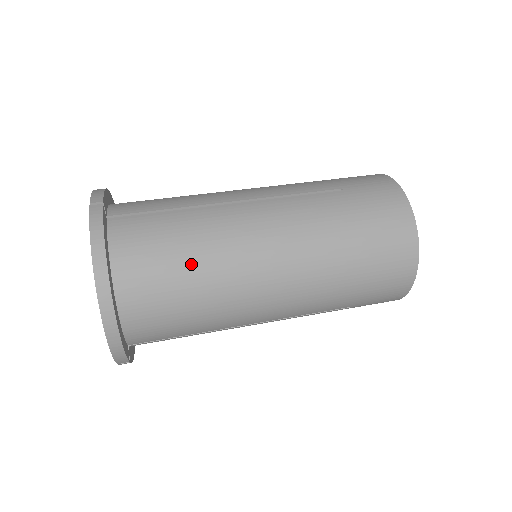
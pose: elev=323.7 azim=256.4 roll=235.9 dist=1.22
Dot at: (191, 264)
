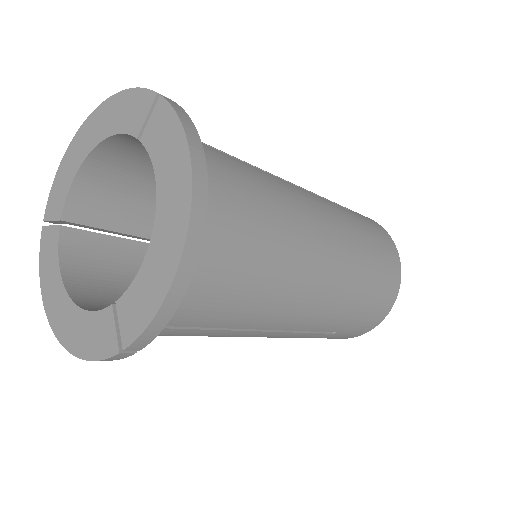
Dot at: (266, 221)
